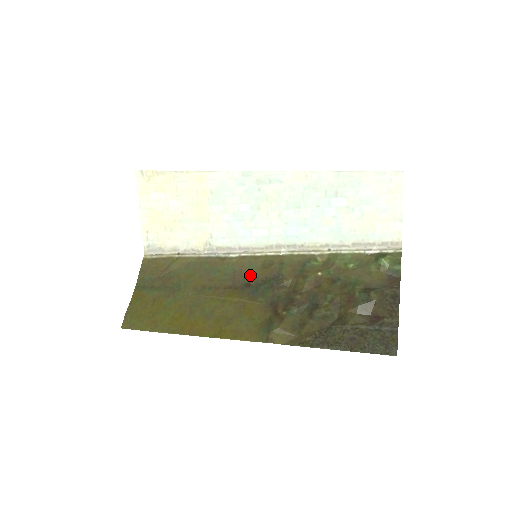
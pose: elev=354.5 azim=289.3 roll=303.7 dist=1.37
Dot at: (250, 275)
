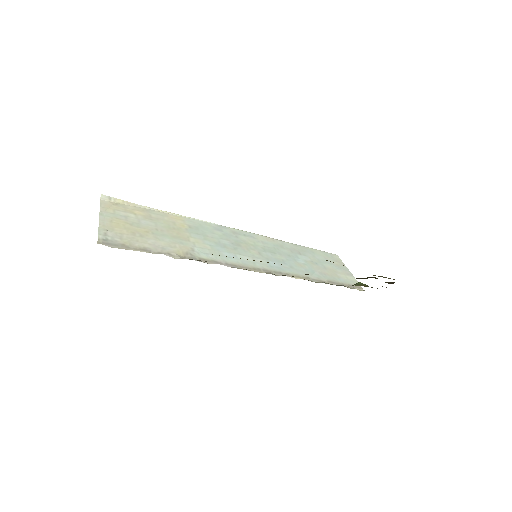
Dot at: occluded
